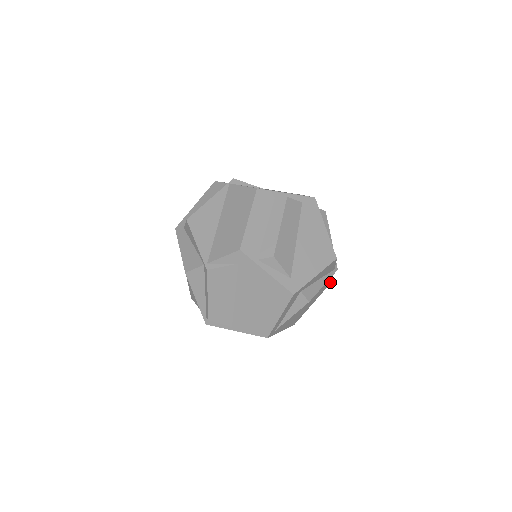
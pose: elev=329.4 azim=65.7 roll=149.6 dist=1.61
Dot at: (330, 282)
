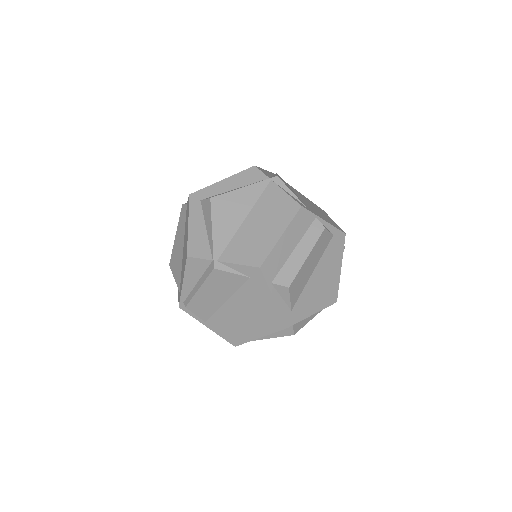
Dot at: occluded
